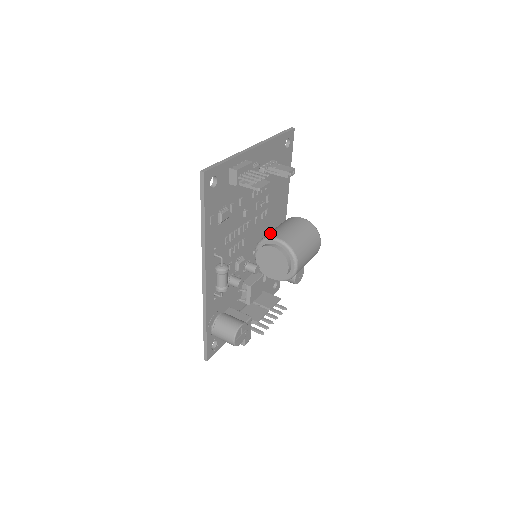
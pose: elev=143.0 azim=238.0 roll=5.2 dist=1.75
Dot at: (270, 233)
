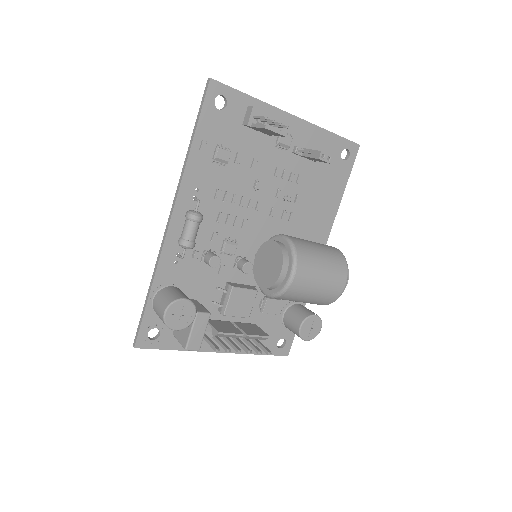
Dot at: occluded
